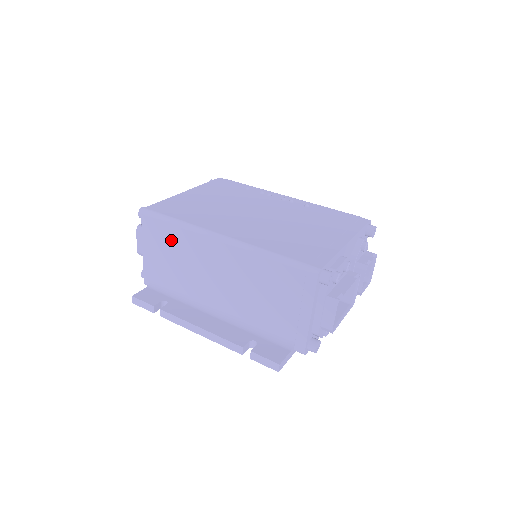
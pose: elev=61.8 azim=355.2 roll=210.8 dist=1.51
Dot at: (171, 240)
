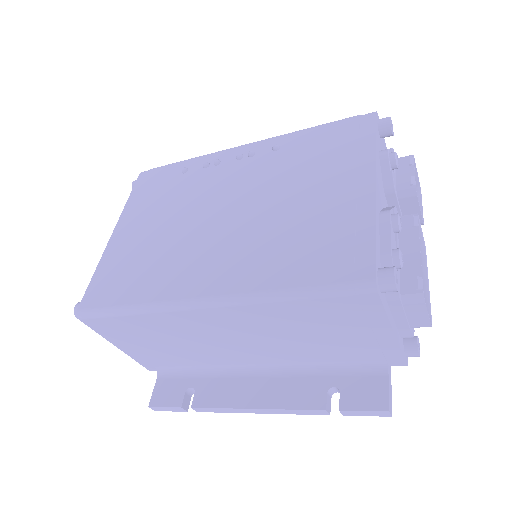
Dot at: (141, 330)
